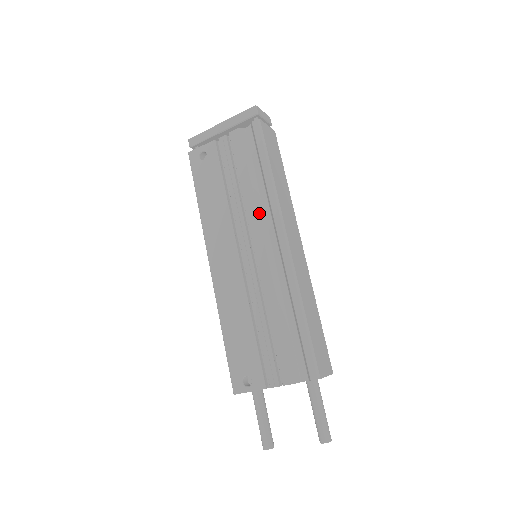
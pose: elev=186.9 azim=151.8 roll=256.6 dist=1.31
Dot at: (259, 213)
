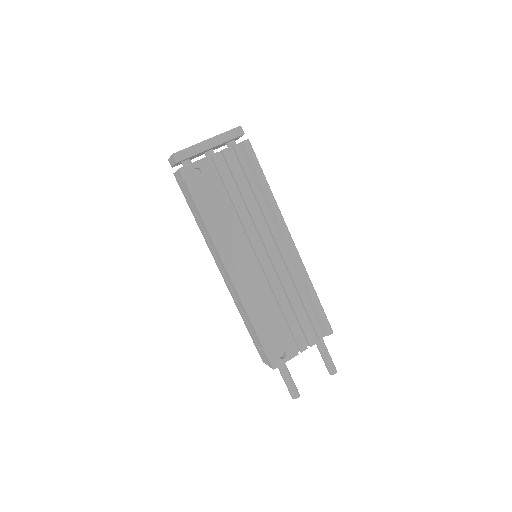
Dot at: (265, 221)
